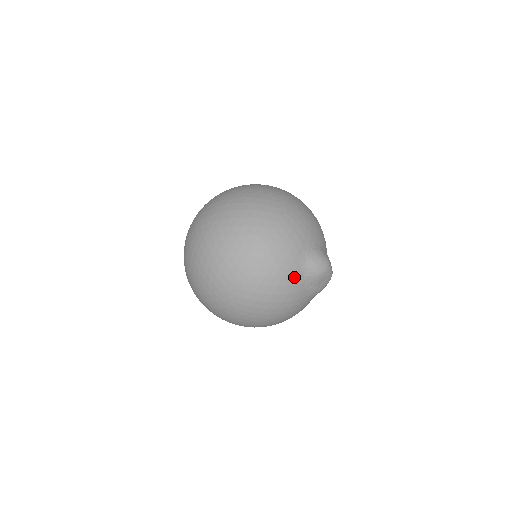
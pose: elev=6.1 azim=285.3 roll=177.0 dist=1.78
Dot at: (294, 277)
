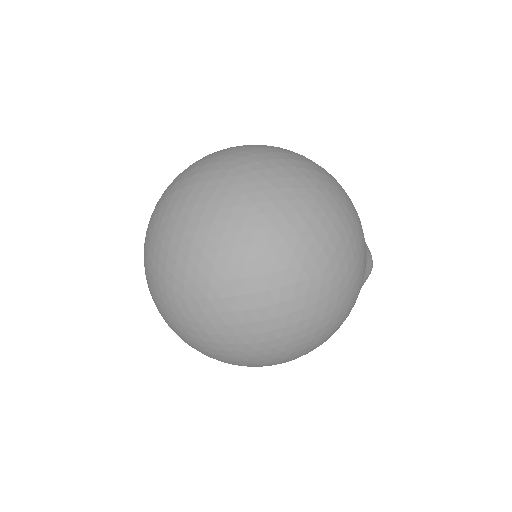
Dot at: (365, 266)
